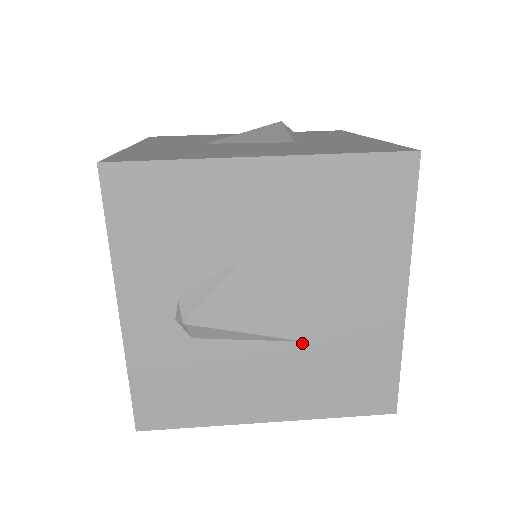
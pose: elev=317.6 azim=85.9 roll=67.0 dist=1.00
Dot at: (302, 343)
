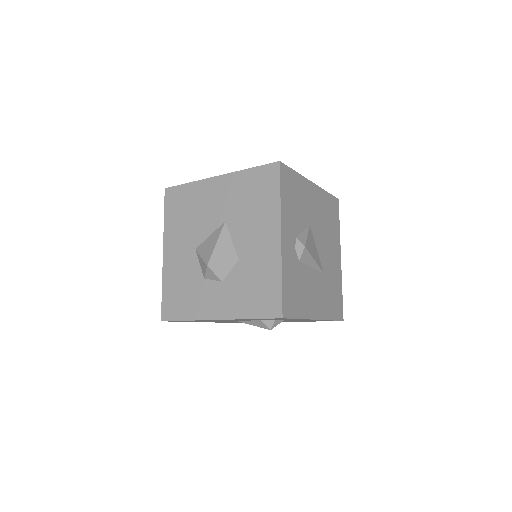
Dot at: (323, 274)
